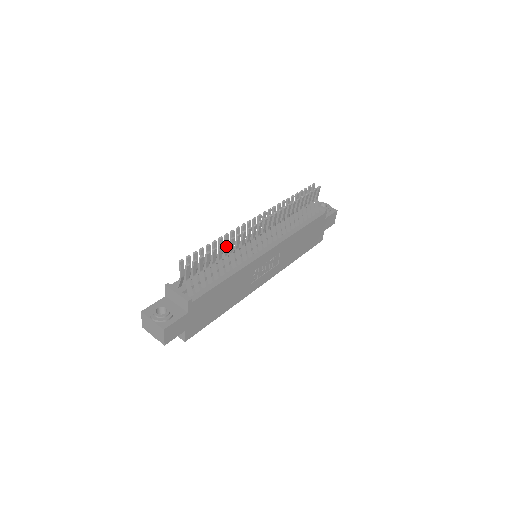
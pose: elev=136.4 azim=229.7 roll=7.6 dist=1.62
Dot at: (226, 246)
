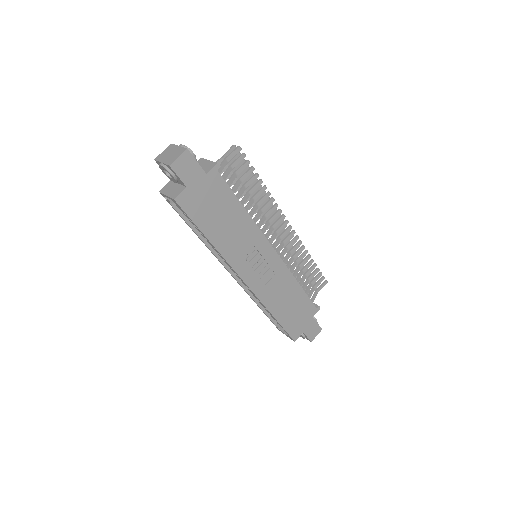
Dot at: (262, 190)
